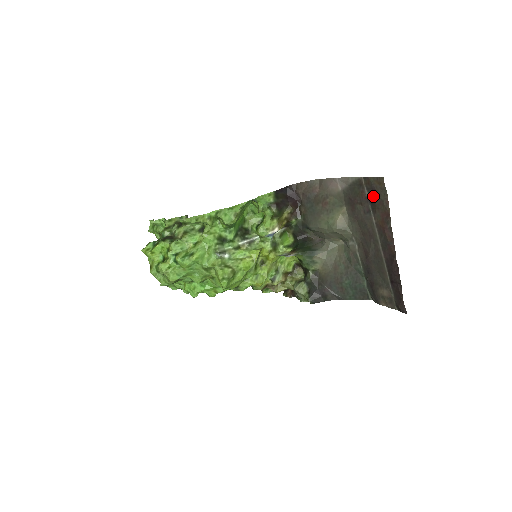
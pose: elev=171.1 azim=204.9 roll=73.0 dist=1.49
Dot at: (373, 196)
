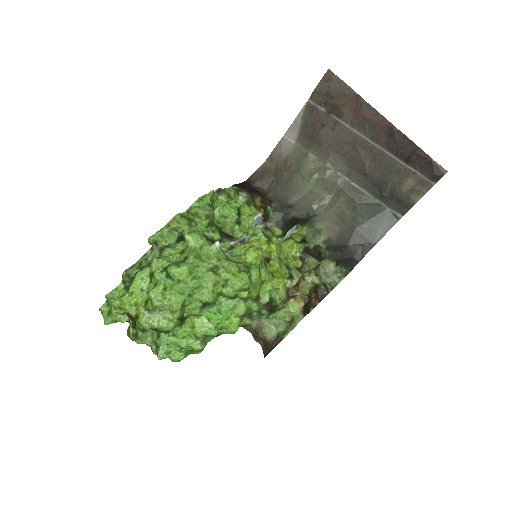
Dot at: (330, 101)
